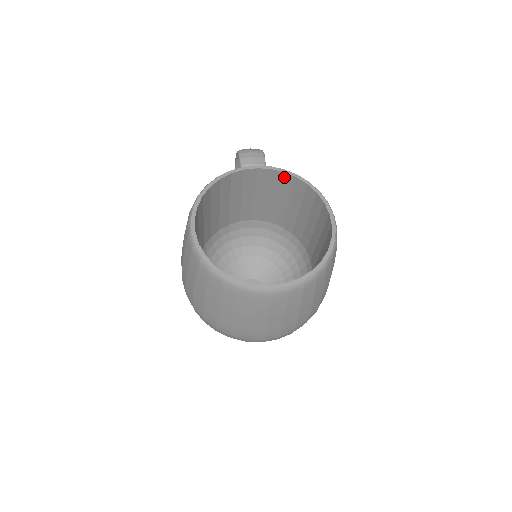
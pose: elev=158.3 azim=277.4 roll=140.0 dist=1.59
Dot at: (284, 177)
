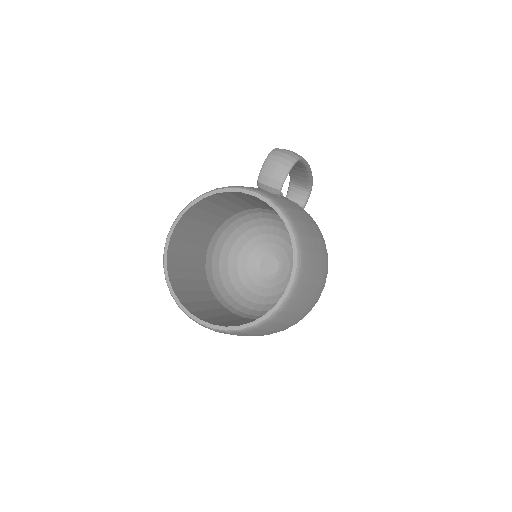
Dot at: occluded
